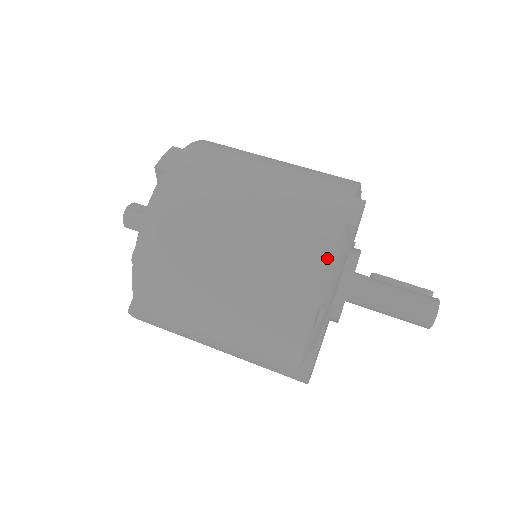
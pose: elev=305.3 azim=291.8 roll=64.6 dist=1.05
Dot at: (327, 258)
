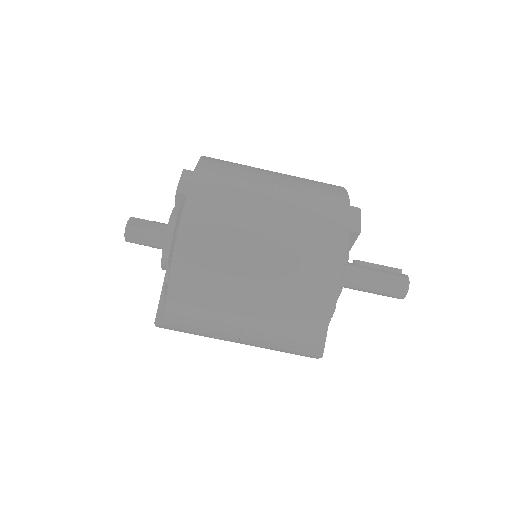
Dot at: (342, 262)
